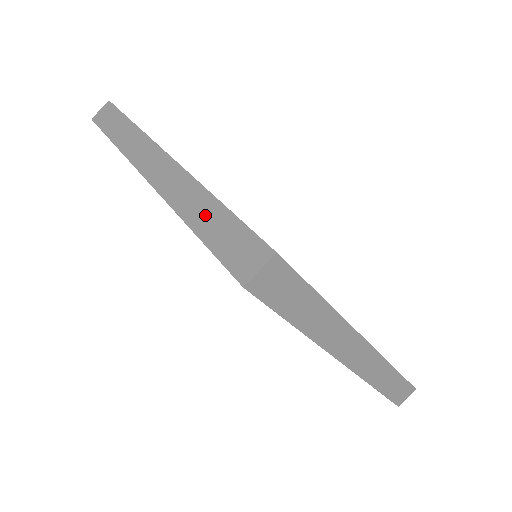
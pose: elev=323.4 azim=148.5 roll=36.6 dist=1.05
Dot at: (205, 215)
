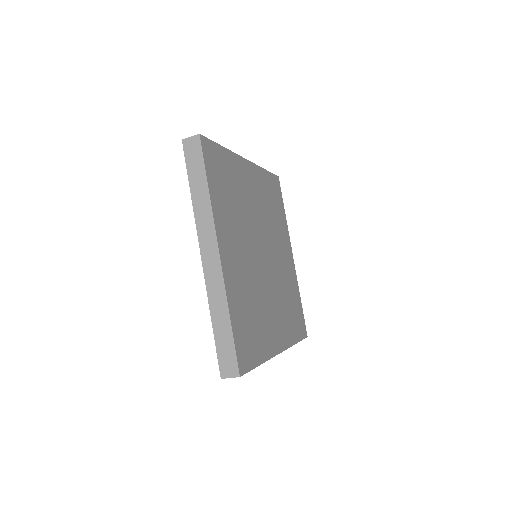
Dot at: occluded
